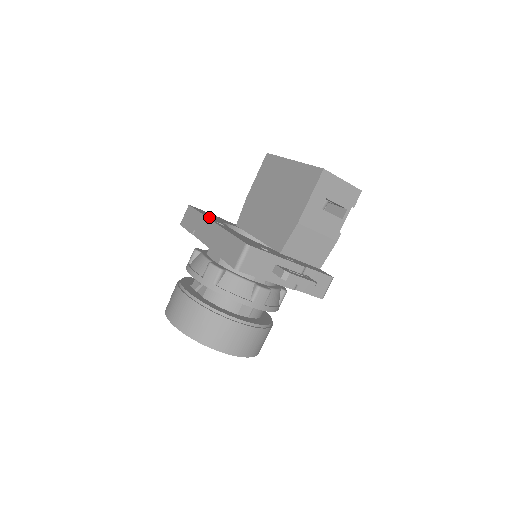
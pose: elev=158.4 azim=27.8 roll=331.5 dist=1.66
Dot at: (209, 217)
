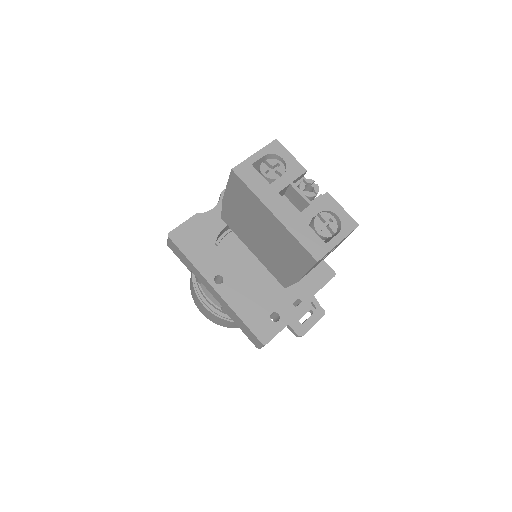
Dot at: (203, 268)
